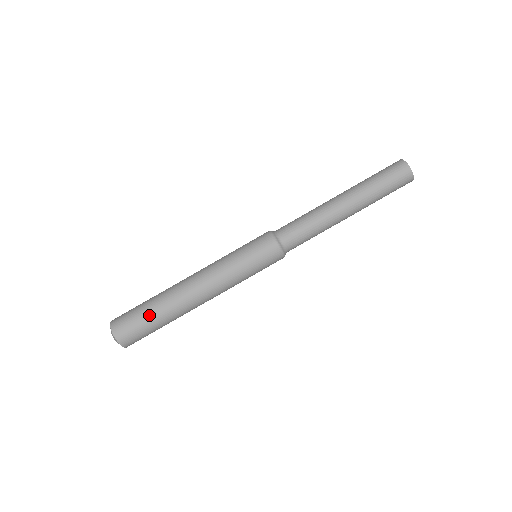
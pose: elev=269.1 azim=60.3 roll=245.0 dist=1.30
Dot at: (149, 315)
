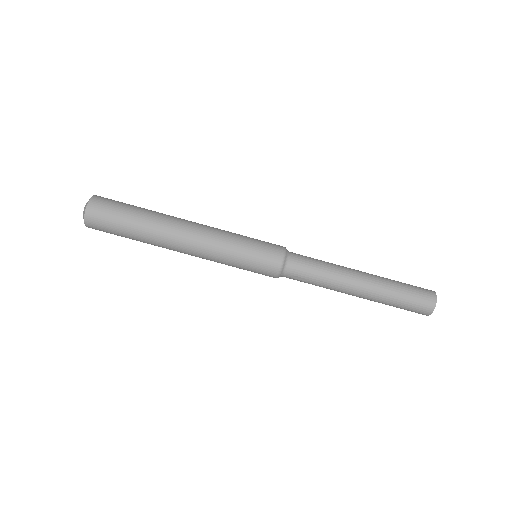
Dot at: (127, 234)
